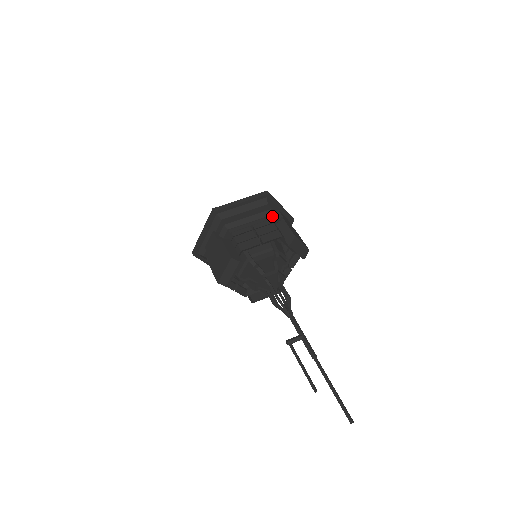
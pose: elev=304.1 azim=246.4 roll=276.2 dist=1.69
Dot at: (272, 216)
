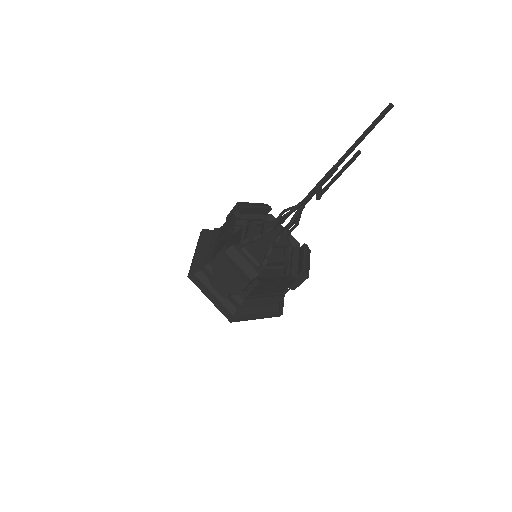
Dot at: occluded
